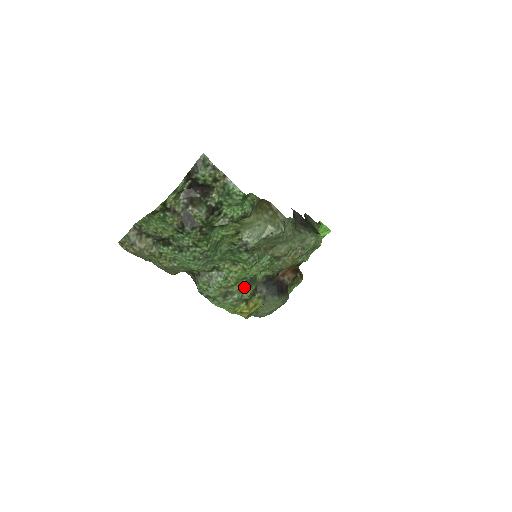
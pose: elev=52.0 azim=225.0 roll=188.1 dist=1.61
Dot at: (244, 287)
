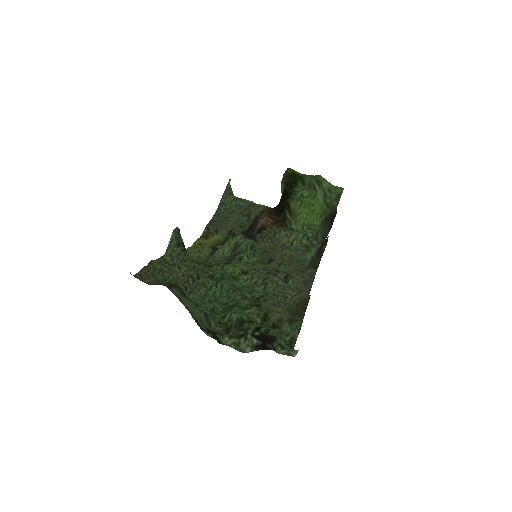
Dot at: (222, 260)
